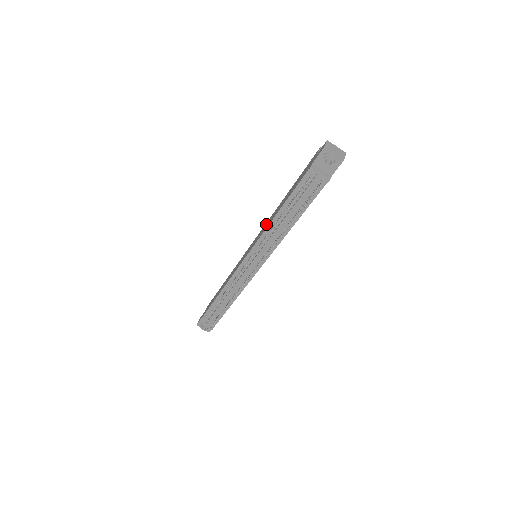
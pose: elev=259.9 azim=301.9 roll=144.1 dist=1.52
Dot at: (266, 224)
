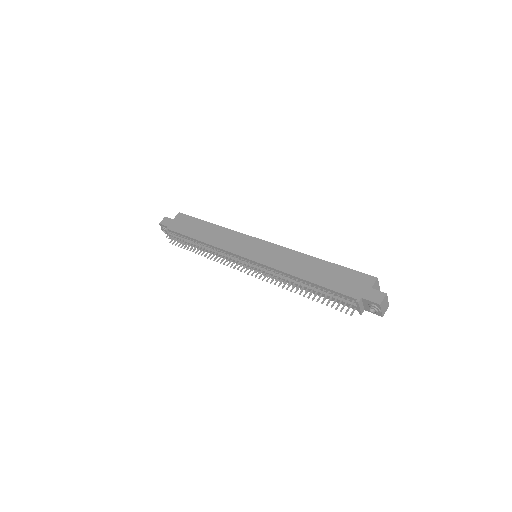
Dot at: (285, 255)
